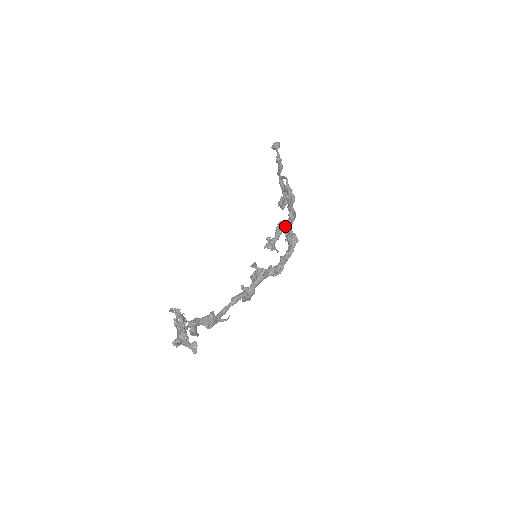
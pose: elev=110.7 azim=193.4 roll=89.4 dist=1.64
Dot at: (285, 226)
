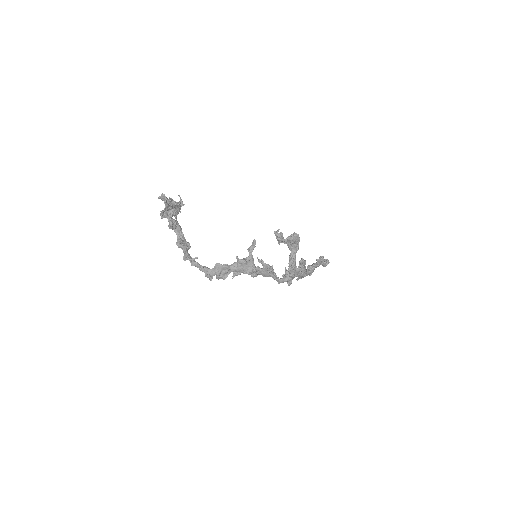
Dot at: occluded
